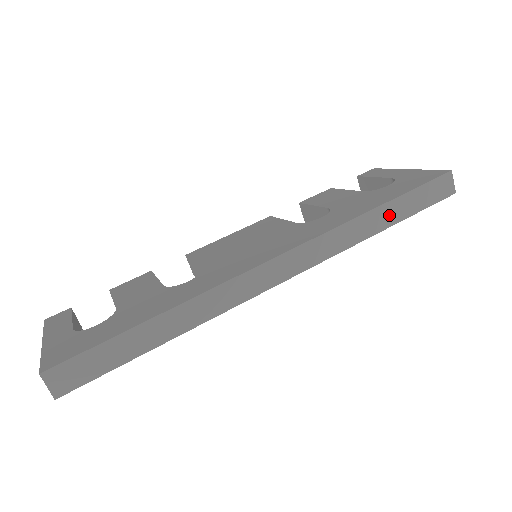
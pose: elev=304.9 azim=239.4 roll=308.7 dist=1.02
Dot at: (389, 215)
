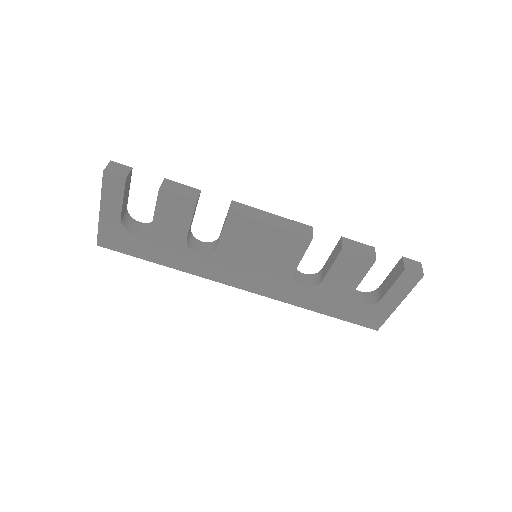
Dot at: occluded
